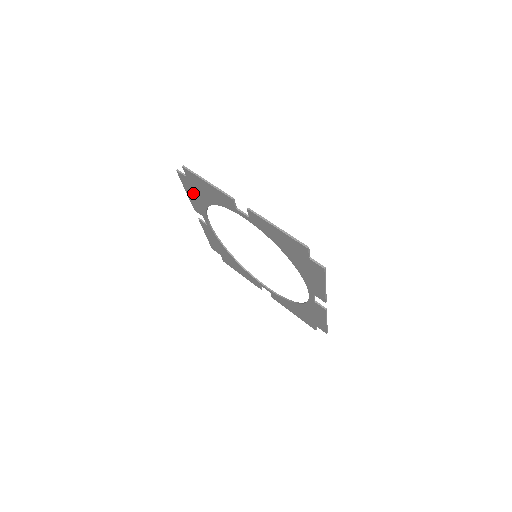
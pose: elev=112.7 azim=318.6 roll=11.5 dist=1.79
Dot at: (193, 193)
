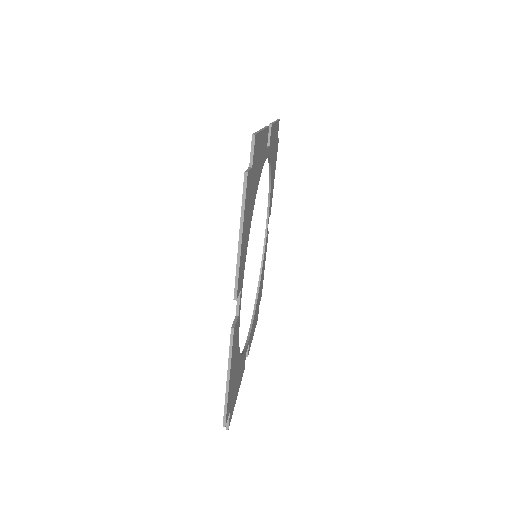
Dot at: occluded
